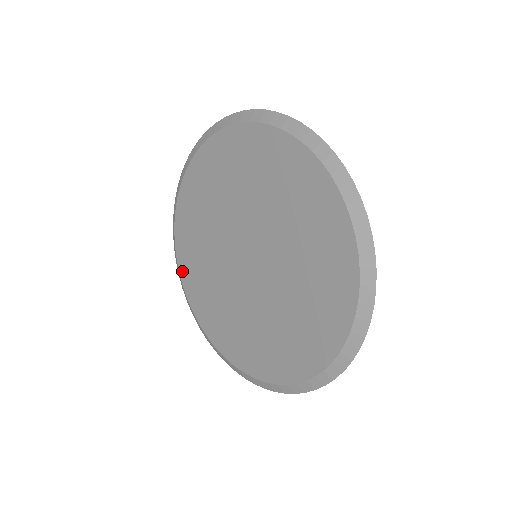
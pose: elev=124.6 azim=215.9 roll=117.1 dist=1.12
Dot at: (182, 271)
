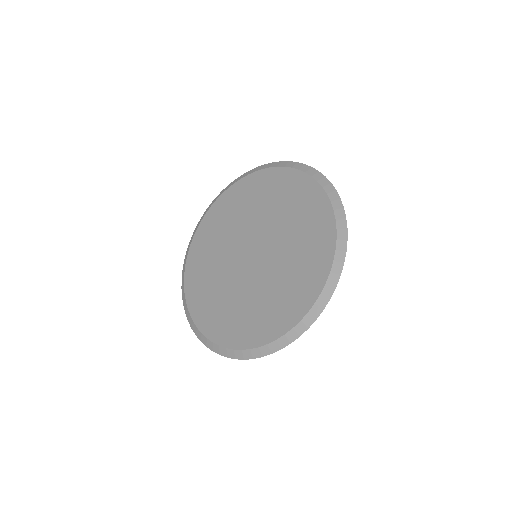
Dot at: (192, 308)
